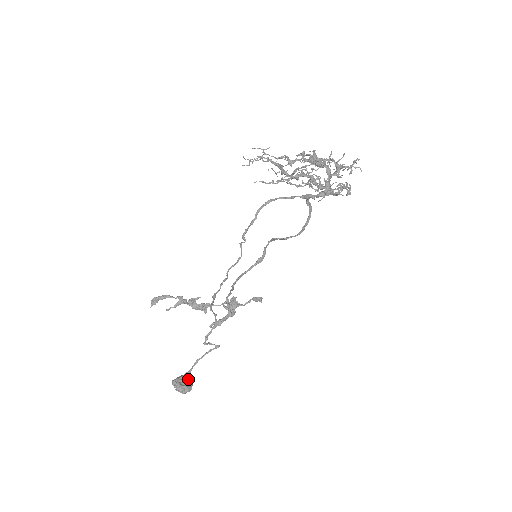
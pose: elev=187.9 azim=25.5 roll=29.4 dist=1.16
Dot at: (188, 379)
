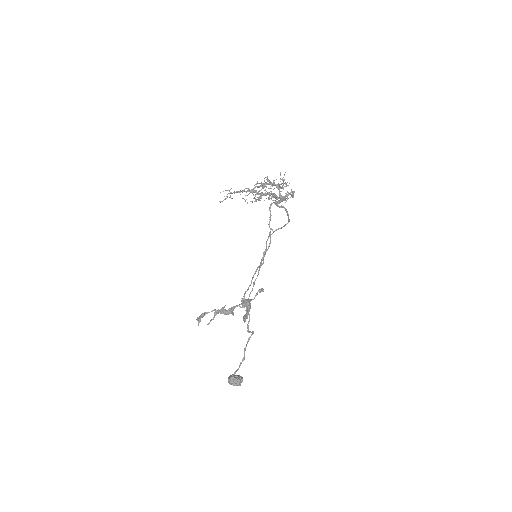
Dot at: occluded
